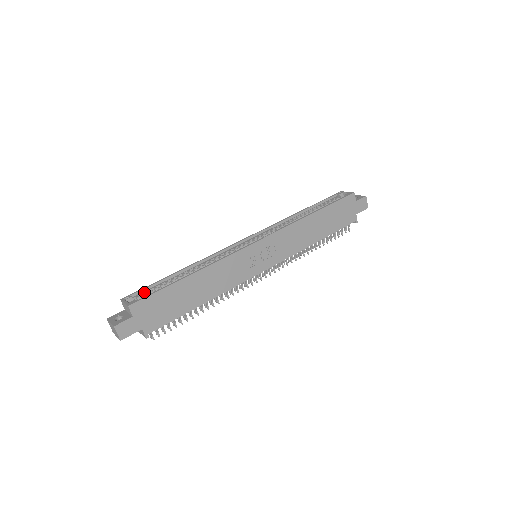
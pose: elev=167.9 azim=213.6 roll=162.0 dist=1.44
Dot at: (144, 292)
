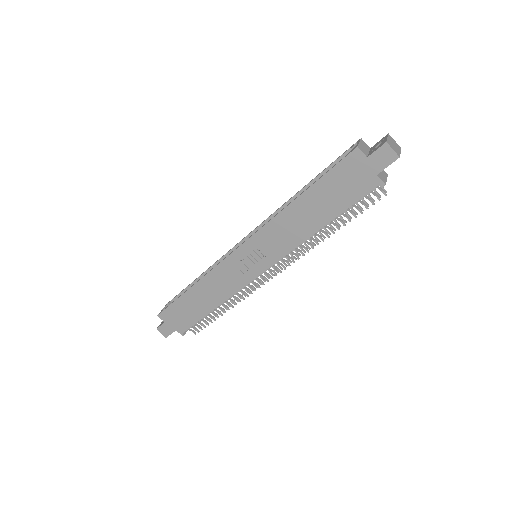
Dot at: occluded
